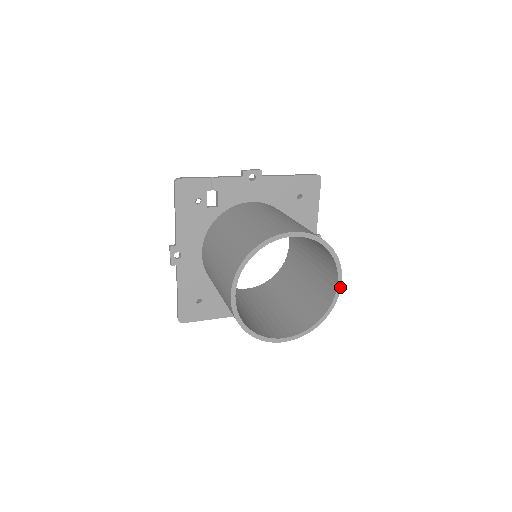
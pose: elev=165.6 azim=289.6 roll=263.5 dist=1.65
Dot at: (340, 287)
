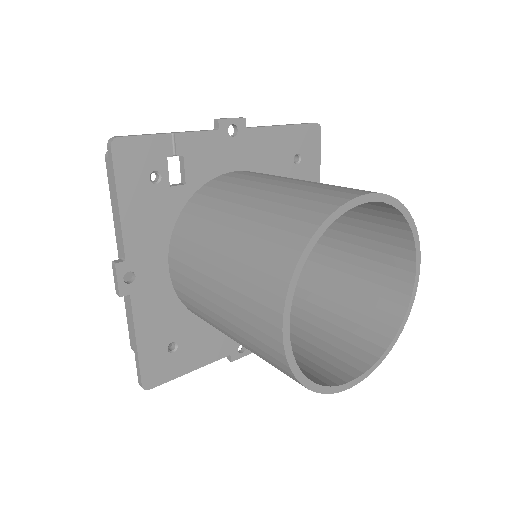
Dot at: (418, 278)
